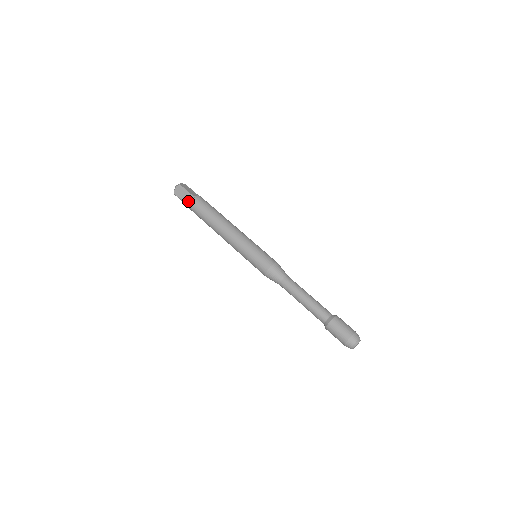
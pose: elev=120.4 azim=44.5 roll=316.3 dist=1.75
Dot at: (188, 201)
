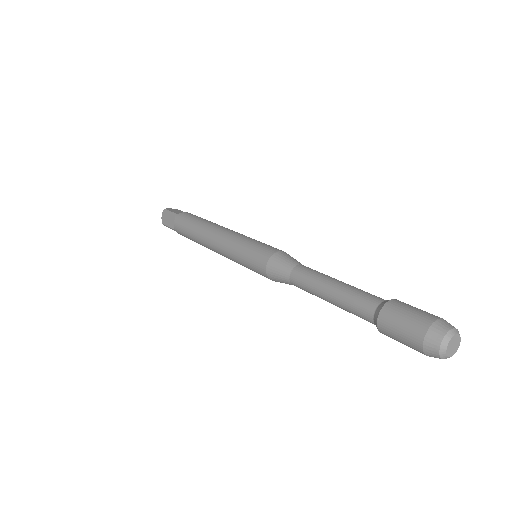
Dot at: occluded
